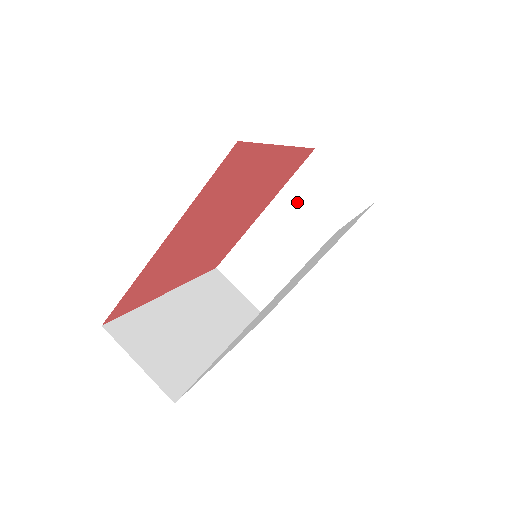
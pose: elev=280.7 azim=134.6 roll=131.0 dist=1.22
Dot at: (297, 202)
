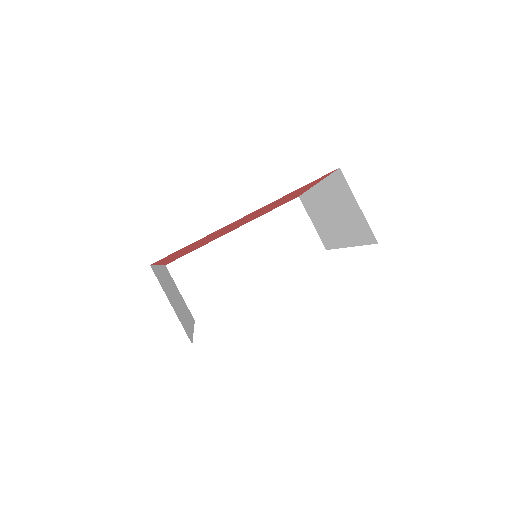
Dot at: (333, 197)
